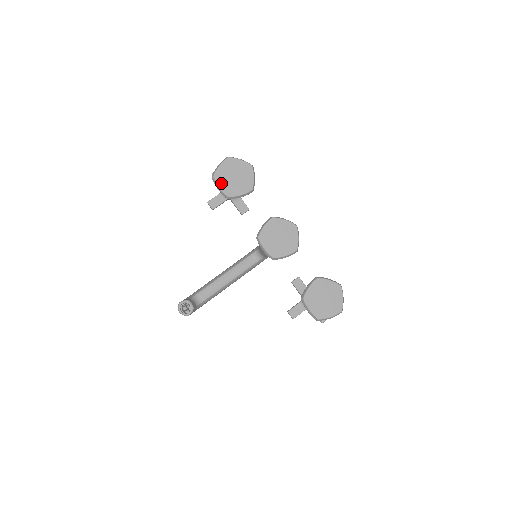
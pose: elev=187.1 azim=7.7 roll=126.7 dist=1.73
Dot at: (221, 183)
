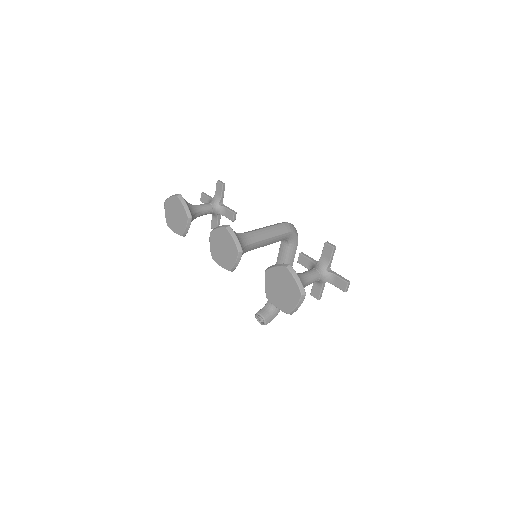
Dot at: (173, 227)
